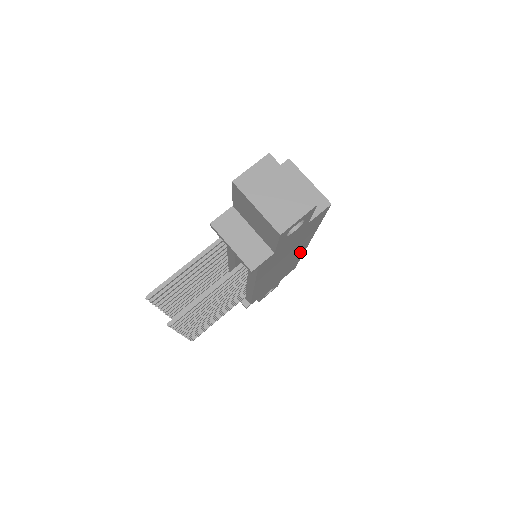
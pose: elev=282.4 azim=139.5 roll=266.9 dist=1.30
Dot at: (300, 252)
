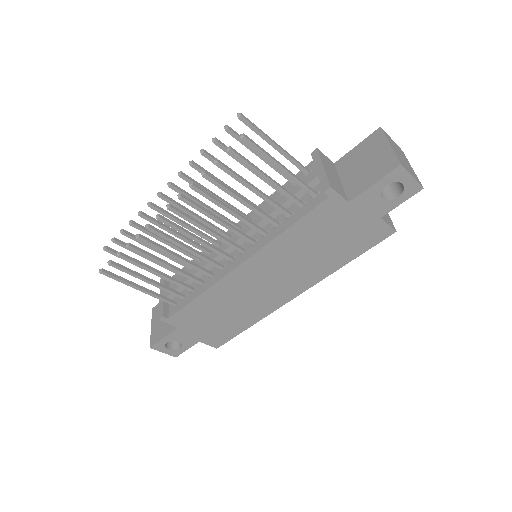
Dot at: (280, 299)
